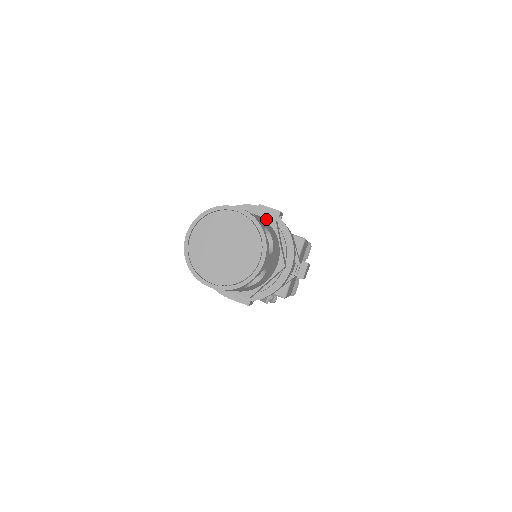
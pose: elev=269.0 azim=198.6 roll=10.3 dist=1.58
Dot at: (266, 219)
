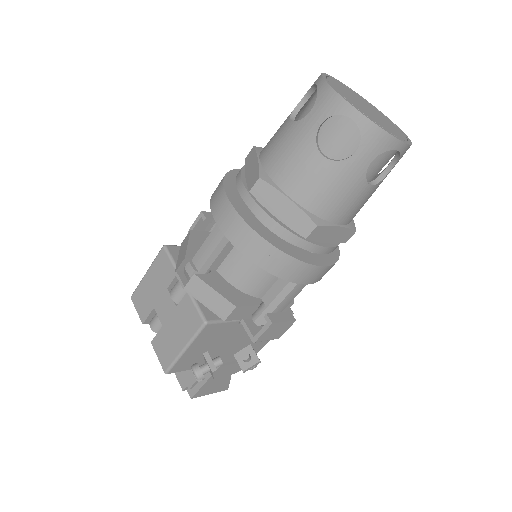
Dot at: occluded
